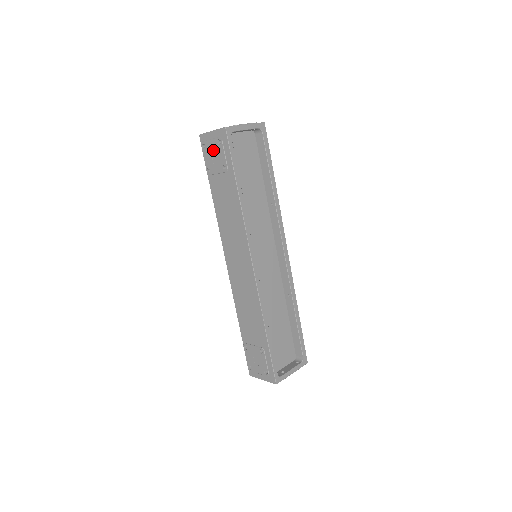
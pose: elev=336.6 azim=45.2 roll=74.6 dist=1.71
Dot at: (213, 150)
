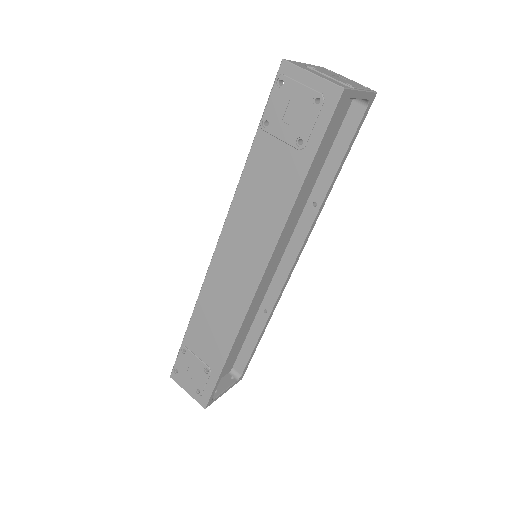
Dot at: (295, 102)
